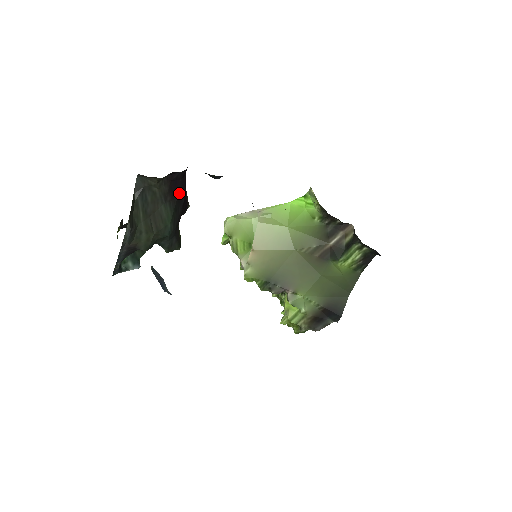
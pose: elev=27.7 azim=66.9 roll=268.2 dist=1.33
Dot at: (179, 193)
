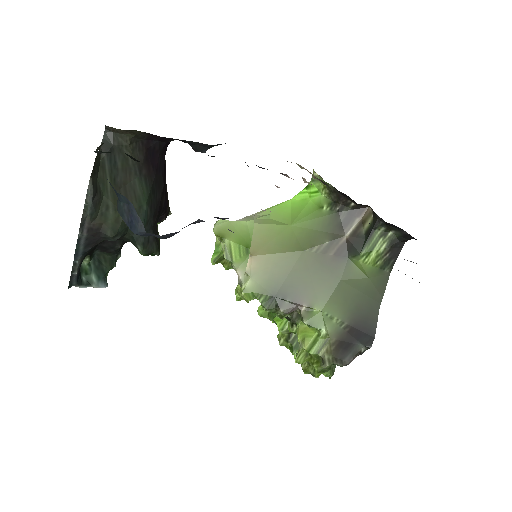
Dot at: (157, 172)
